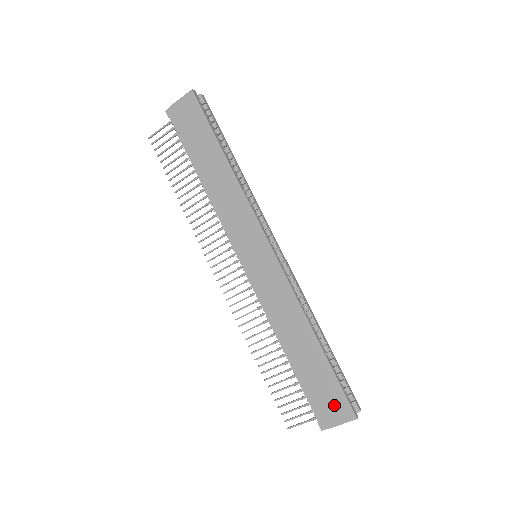
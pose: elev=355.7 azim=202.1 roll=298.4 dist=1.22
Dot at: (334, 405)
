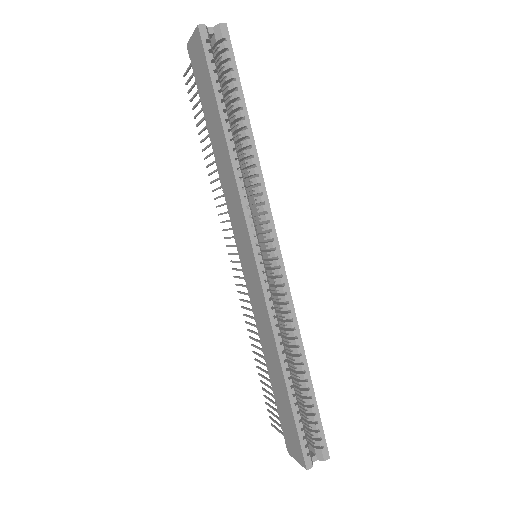
Dot at: (293, 442)
